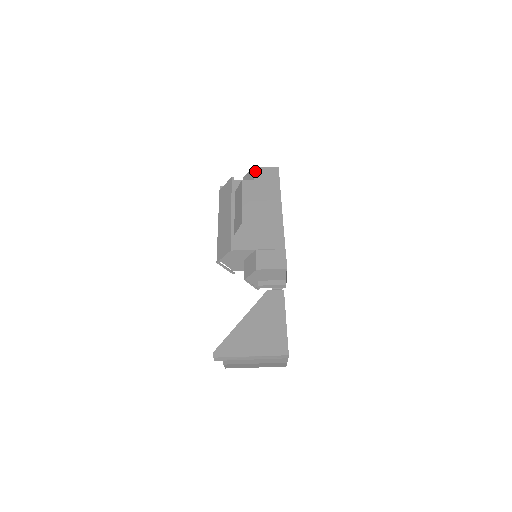
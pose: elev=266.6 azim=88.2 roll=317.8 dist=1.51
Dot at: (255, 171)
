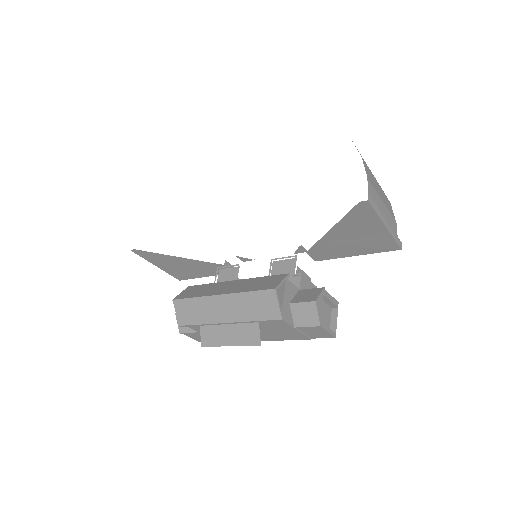
Dot at: (313, 327)
